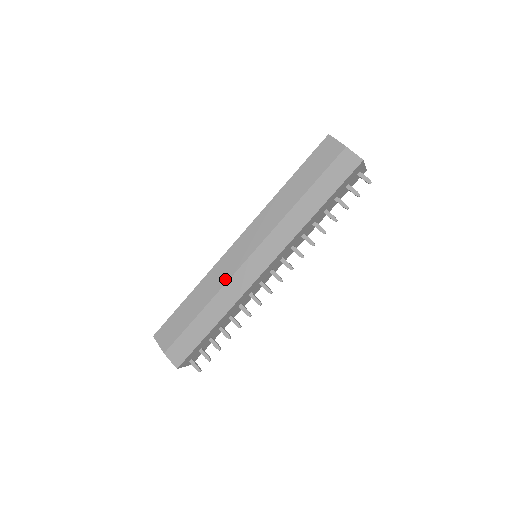
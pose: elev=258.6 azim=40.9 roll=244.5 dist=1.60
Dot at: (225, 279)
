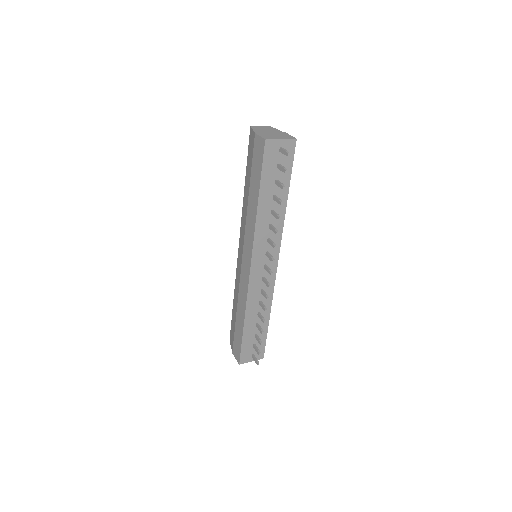
Dot at: (238, 284)
